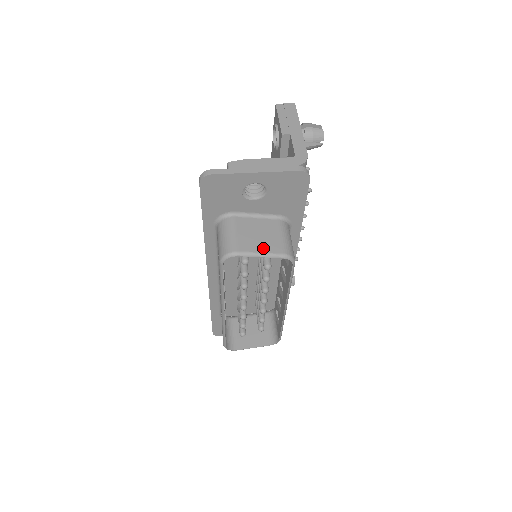
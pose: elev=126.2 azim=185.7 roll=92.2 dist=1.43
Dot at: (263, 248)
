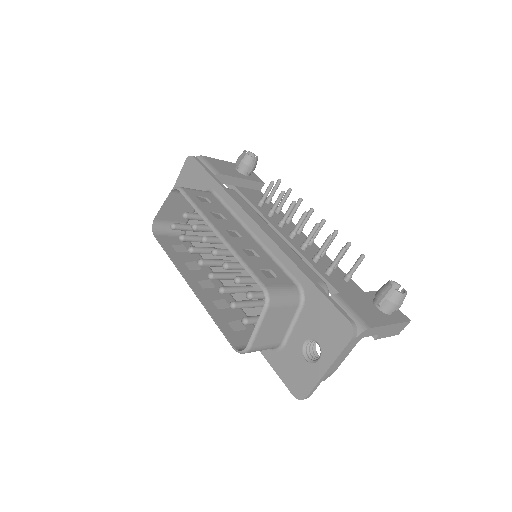
Dot at: (168, 204)
